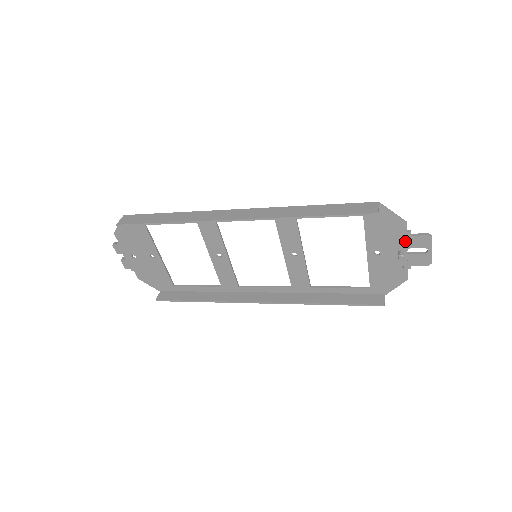
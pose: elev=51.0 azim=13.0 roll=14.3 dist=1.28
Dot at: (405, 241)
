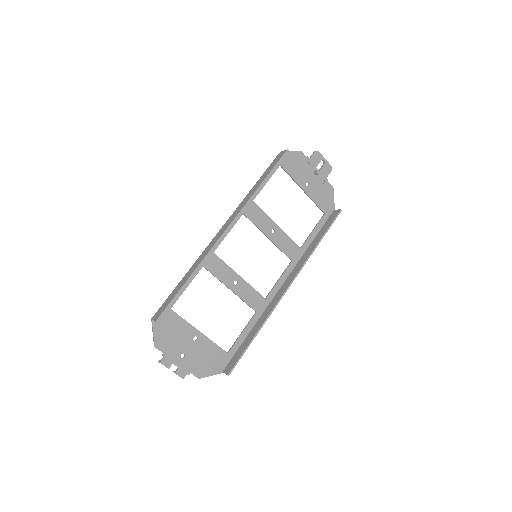
Dot at: (311, 164)
